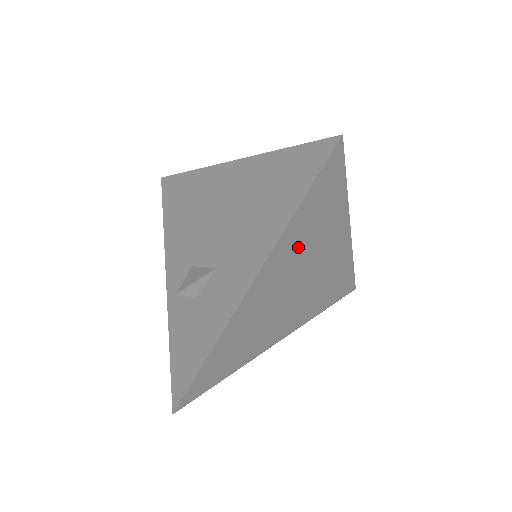
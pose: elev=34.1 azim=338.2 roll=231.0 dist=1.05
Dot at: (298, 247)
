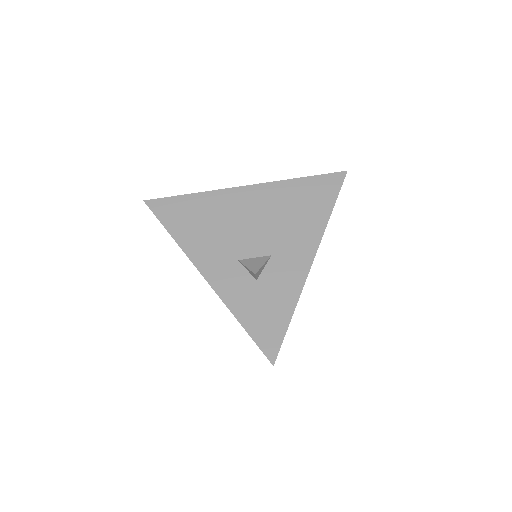
Dot at: occluded
